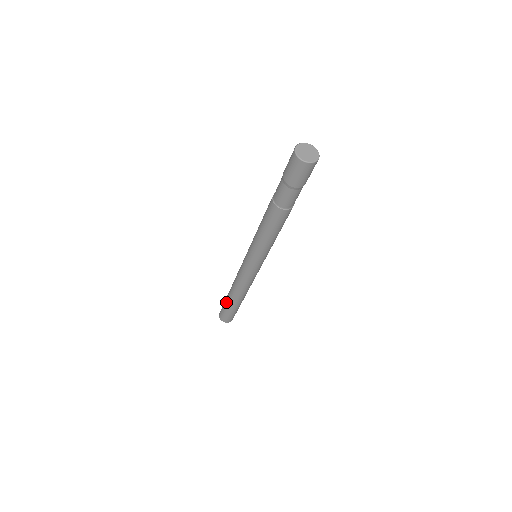
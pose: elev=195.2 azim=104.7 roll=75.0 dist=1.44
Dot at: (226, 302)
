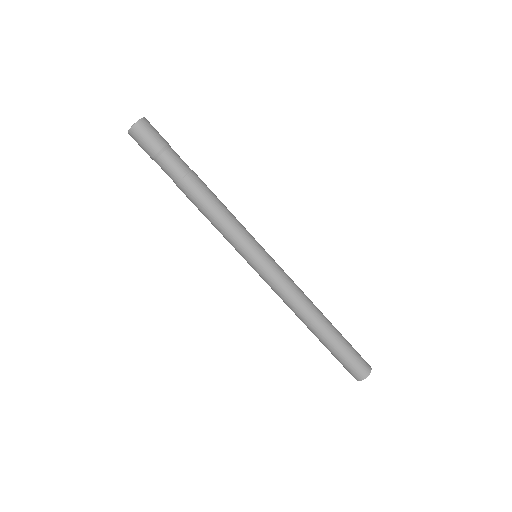
Dot at: occluded
